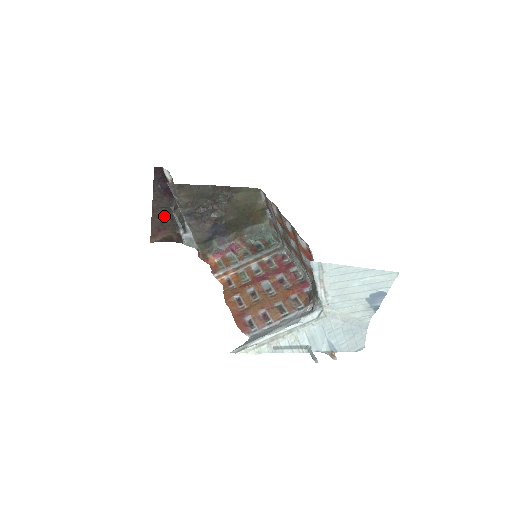
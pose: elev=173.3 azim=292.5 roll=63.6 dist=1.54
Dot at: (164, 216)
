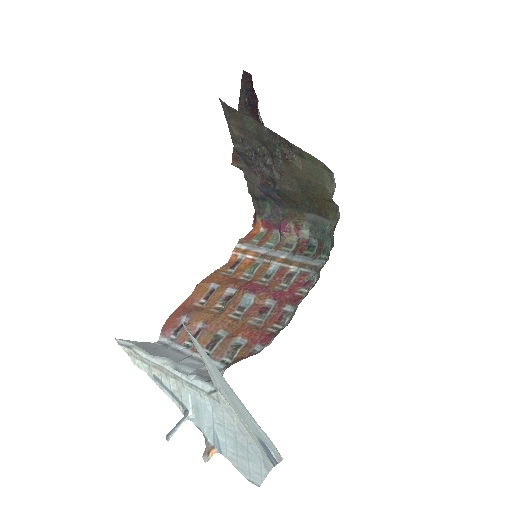
Dot at: occluded
